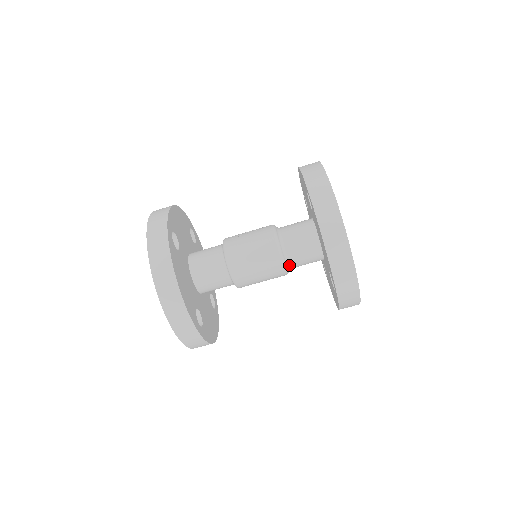
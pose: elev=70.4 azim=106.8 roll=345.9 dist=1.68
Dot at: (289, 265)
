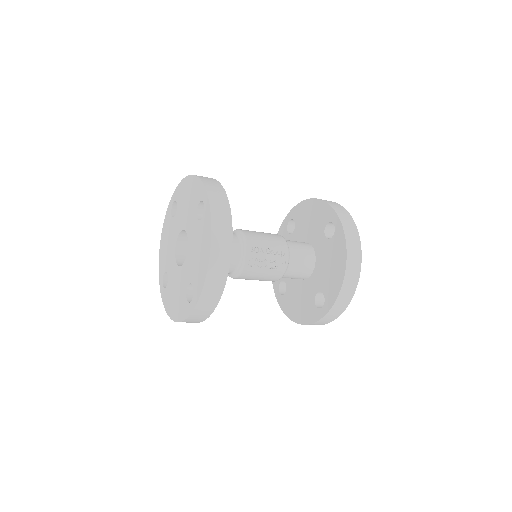
Dot at: occluded
